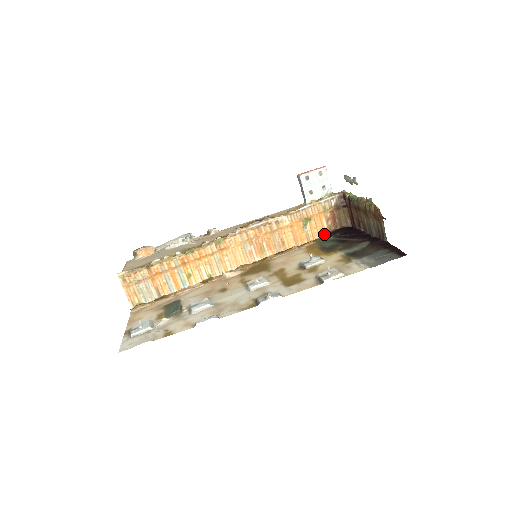
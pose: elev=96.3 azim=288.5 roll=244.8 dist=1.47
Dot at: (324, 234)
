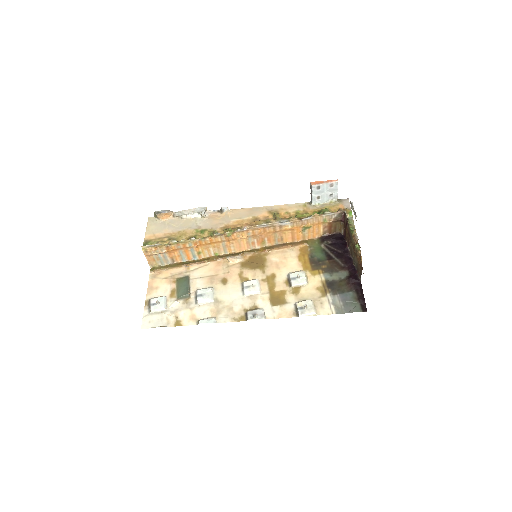
Dot at: (318, 236)
